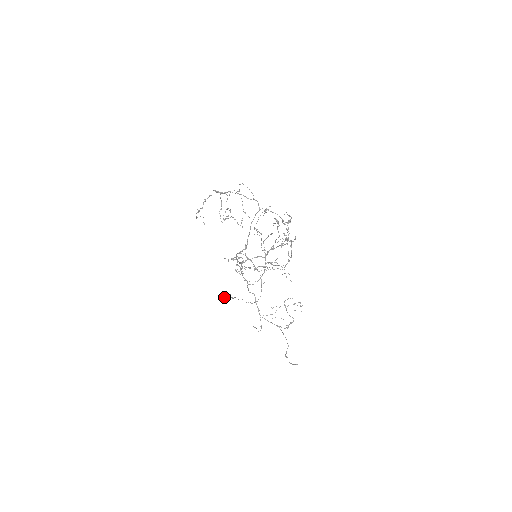
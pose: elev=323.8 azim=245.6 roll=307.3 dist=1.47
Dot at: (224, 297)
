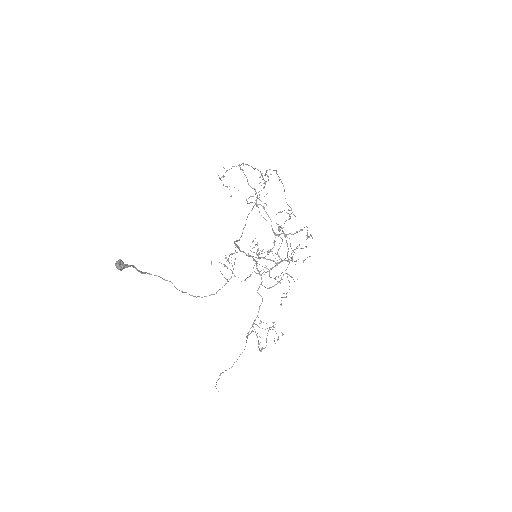
Dot at: (116, 263)
